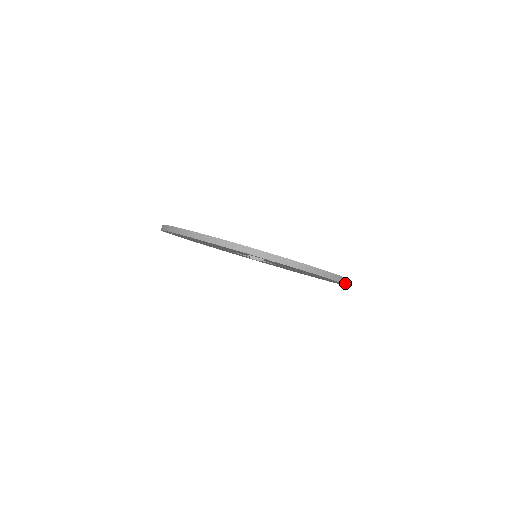
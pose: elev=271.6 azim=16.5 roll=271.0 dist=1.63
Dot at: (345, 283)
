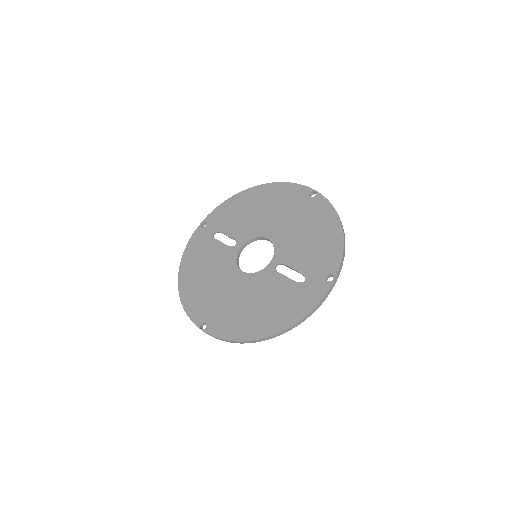
Dot at: occluded
